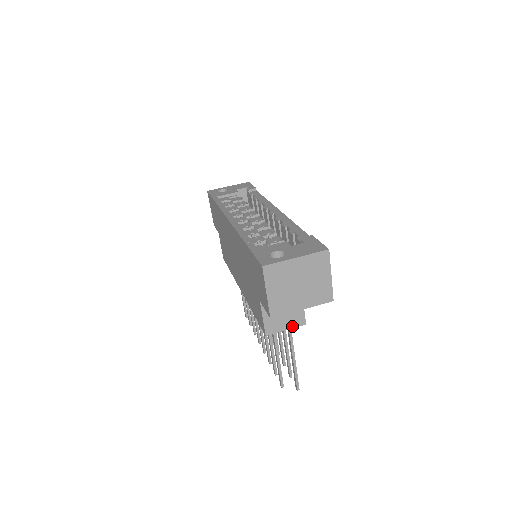
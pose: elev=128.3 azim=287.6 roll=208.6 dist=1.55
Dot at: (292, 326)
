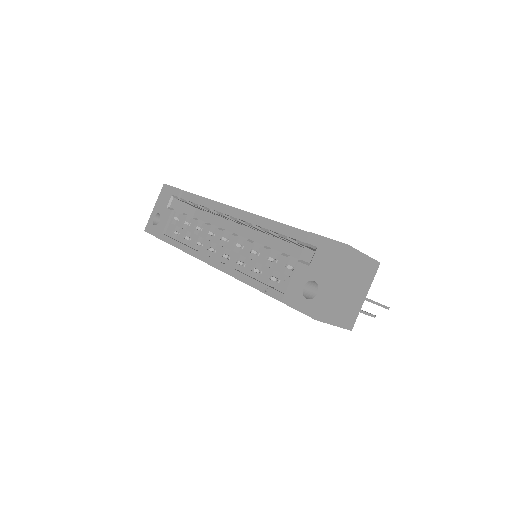
Dot at: occluded
